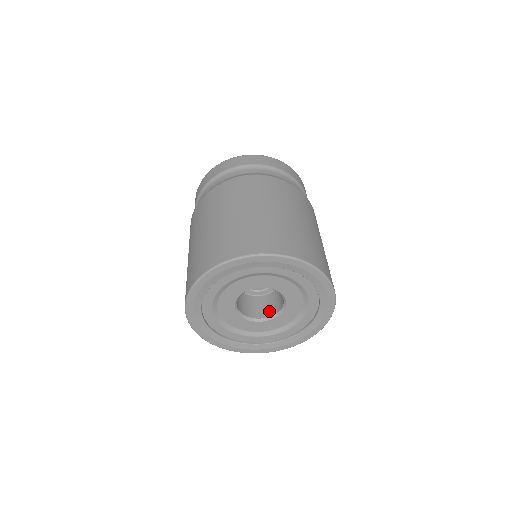
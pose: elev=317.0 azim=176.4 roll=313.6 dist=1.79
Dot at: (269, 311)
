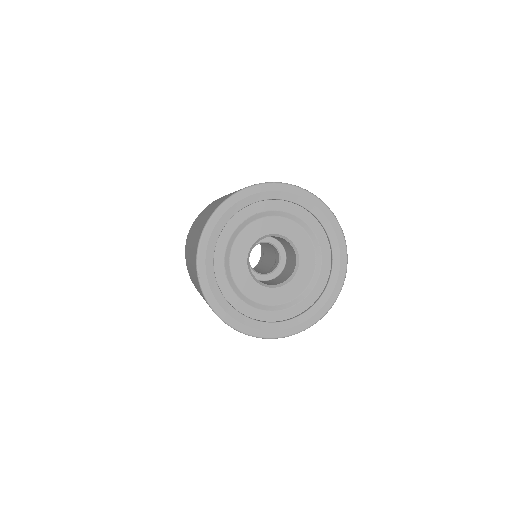
Dot at: (287, 276)
